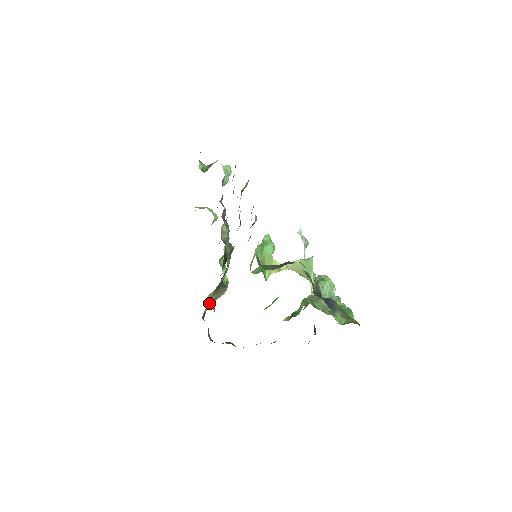
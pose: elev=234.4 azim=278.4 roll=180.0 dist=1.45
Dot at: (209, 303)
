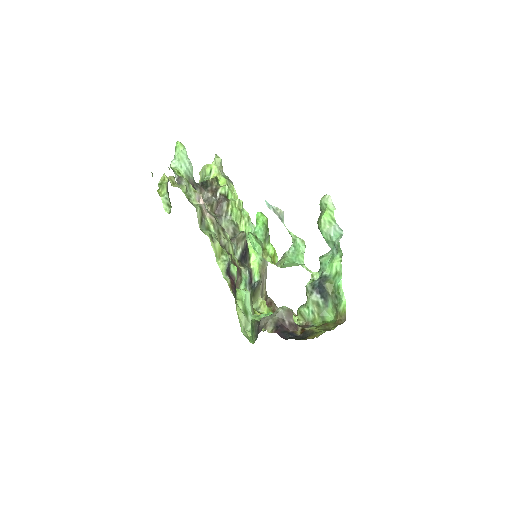
Dot at: (258, 304)
